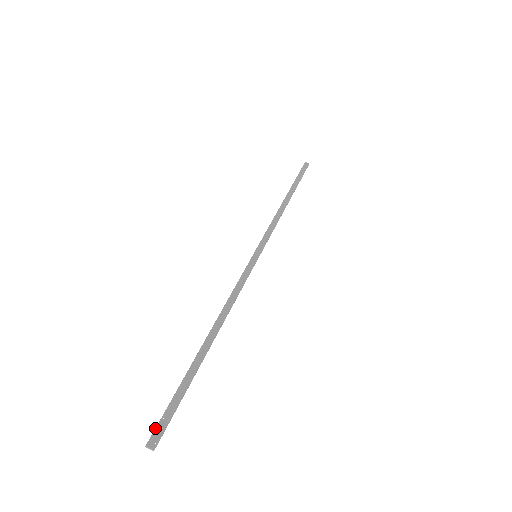
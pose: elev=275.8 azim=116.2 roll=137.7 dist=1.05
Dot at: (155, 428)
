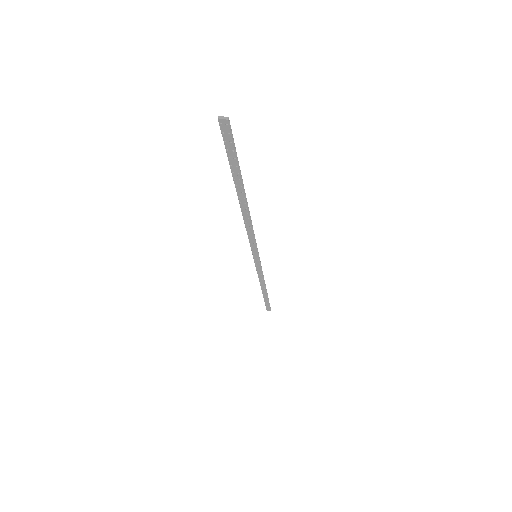
Dot at: (221, 130)
